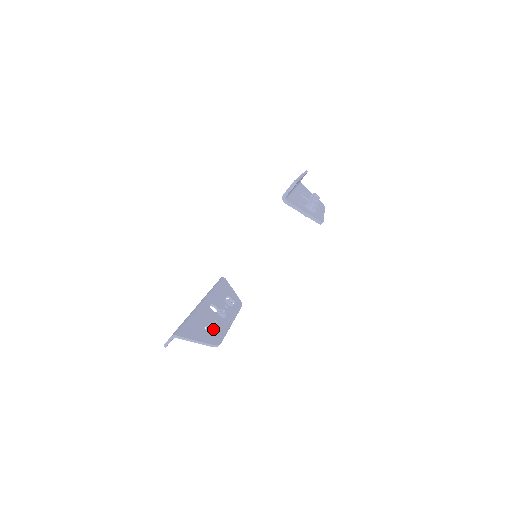
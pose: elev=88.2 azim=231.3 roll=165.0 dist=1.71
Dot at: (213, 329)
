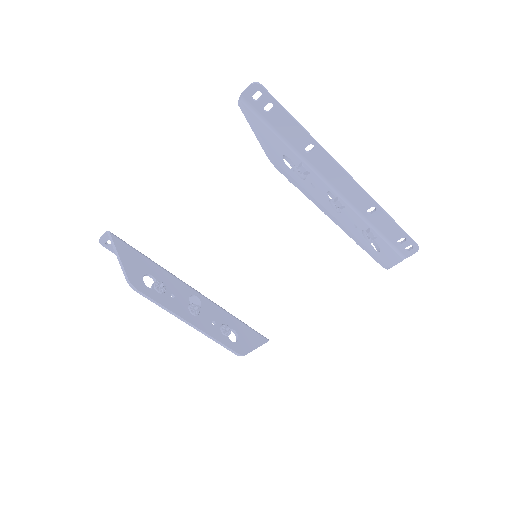
Dot at: (155, 285)
